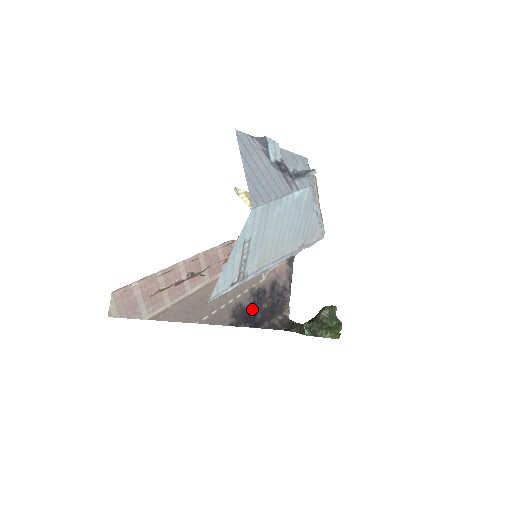
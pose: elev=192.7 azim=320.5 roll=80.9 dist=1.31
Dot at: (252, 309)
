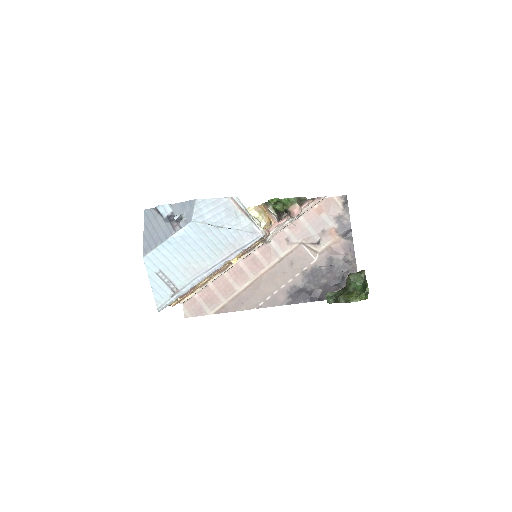
Dot at: (309, 287)
